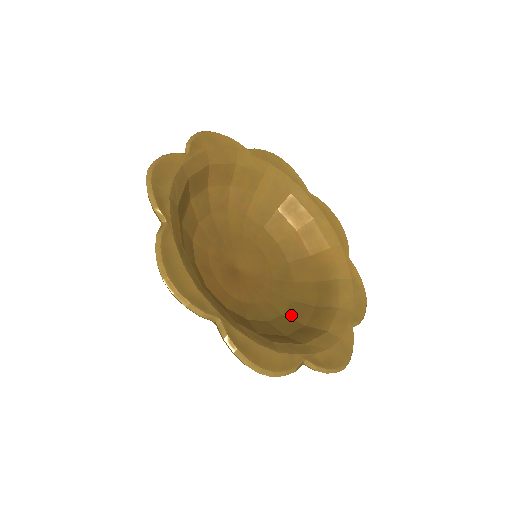
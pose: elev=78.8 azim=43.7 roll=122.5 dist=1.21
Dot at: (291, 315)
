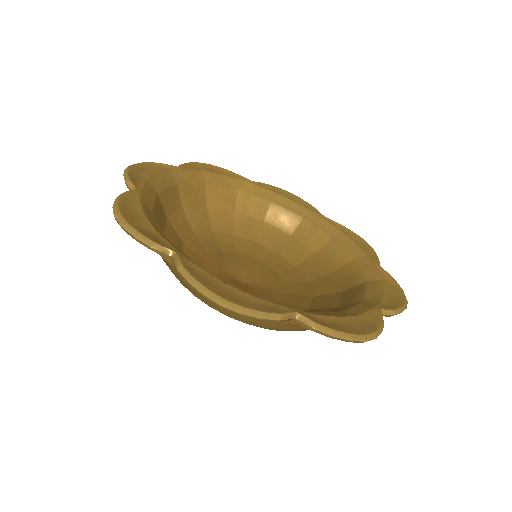
Dot at: occluded
